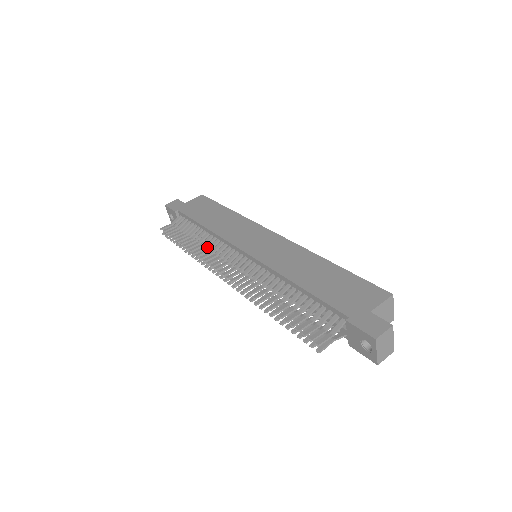
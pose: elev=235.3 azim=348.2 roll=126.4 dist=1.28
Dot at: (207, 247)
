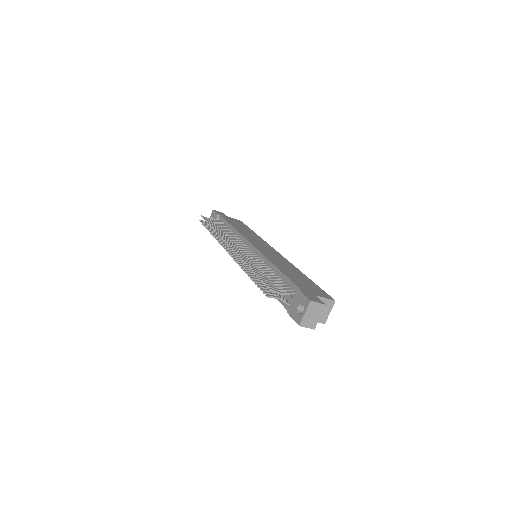
Dot at: (227, 236)
